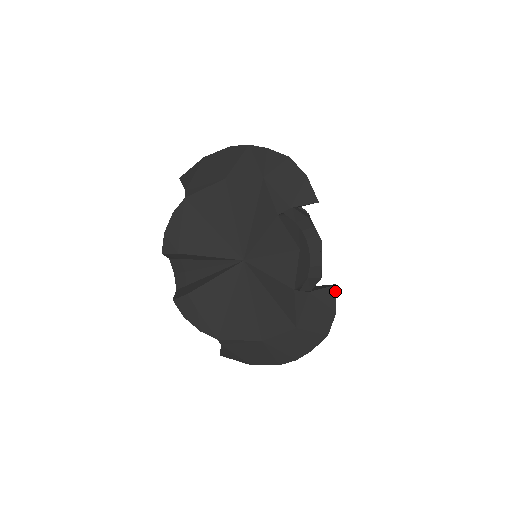
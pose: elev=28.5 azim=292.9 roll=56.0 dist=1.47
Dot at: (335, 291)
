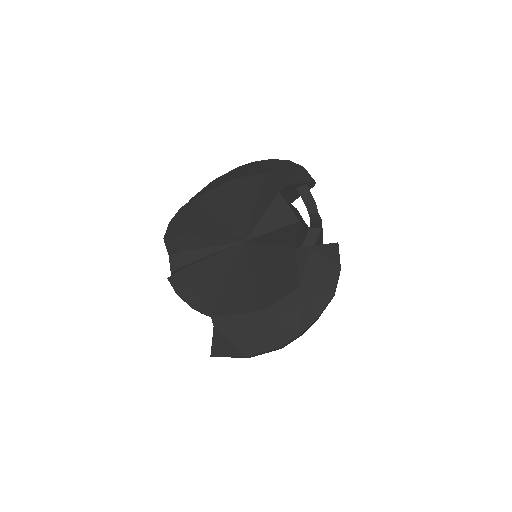
Dot at: (337, 248)
